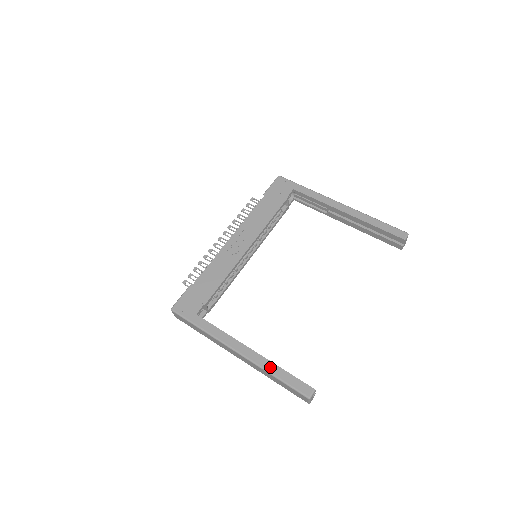
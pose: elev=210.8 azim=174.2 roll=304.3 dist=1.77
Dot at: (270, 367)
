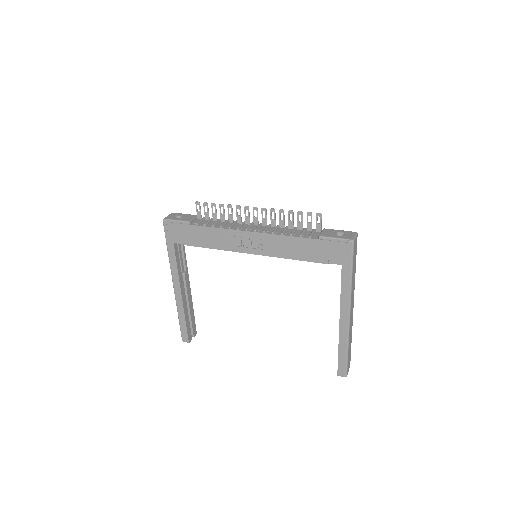
Dot at: (181, 312)
